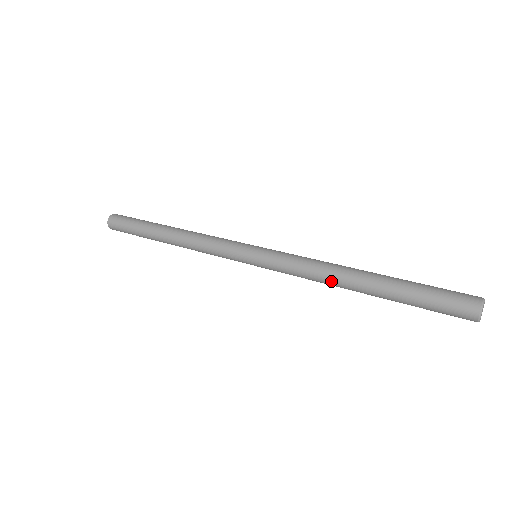
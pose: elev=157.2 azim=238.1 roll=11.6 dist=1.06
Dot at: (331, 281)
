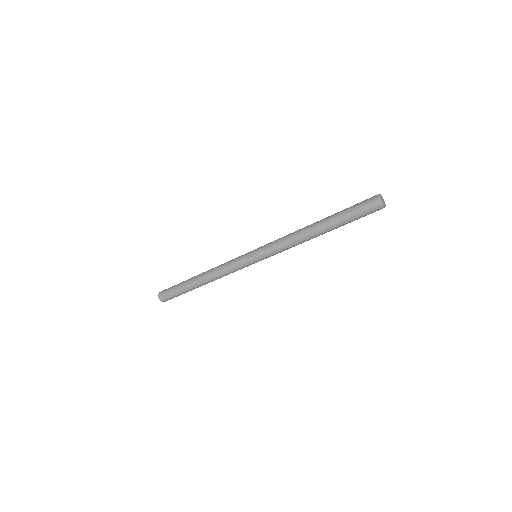
Dot at: (300, 230)
